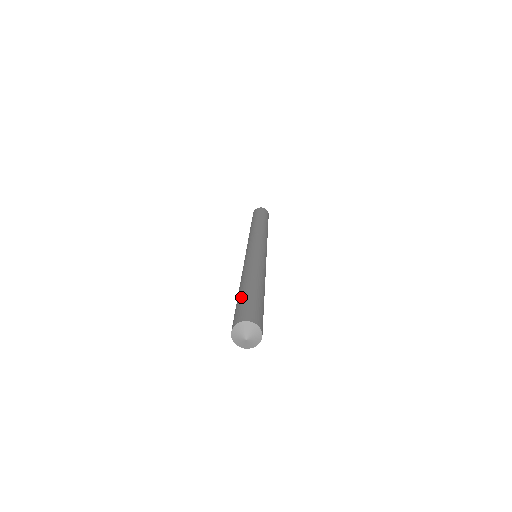
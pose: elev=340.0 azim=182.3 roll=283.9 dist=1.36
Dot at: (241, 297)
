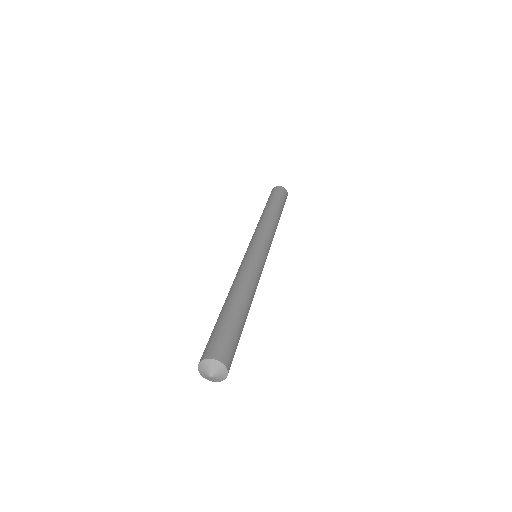
Dot at: (228, 320)
